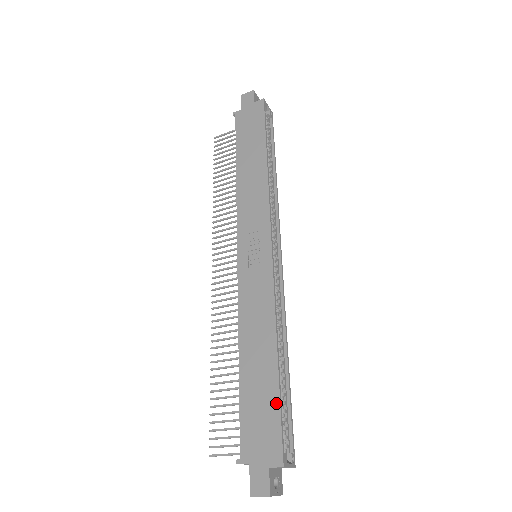
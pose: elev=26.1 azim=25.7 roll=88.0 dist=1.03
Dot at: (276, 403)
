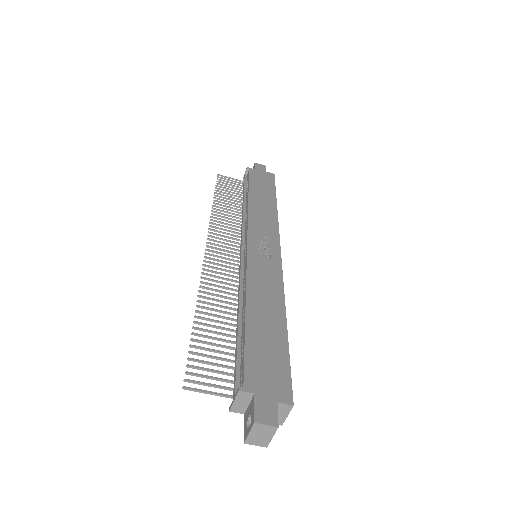
Dot at: (285, 354)
